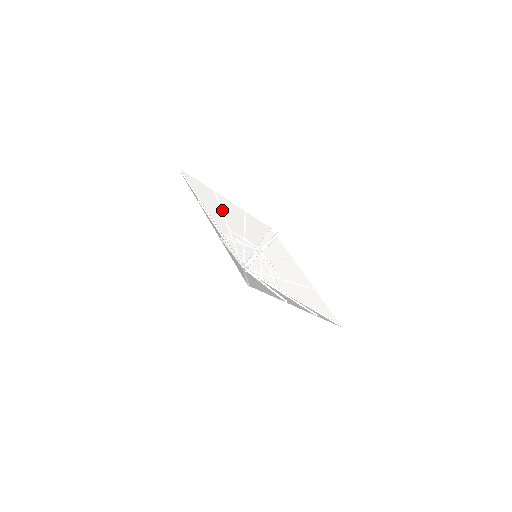
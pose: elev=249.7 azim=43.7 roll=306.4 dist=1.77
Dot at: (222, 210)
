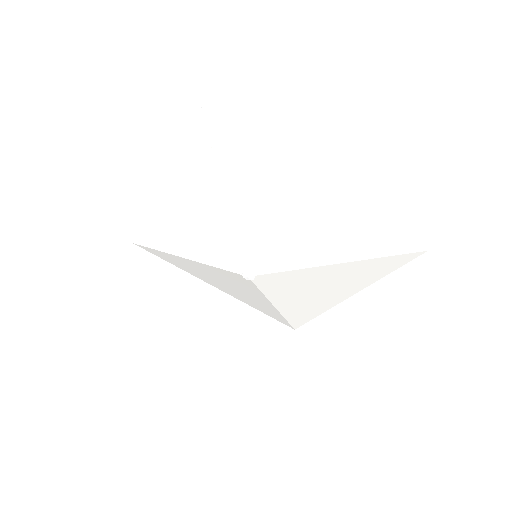
Dot at: (203, 273)
